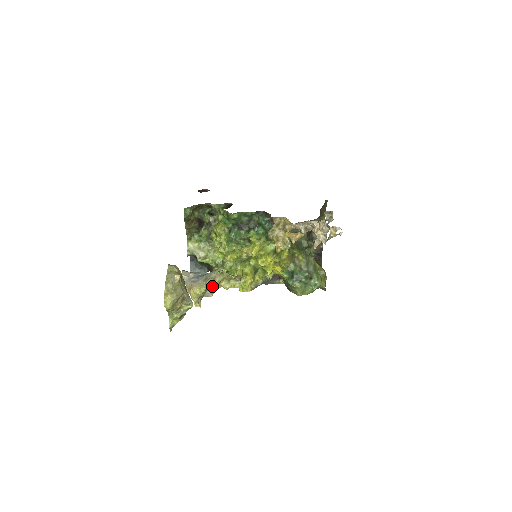
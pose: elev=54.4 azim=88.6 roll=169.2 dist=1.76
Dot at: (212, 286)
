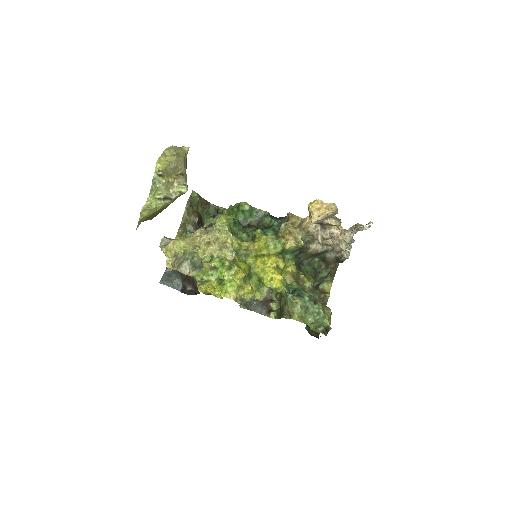
Dot at: (200, 240)
